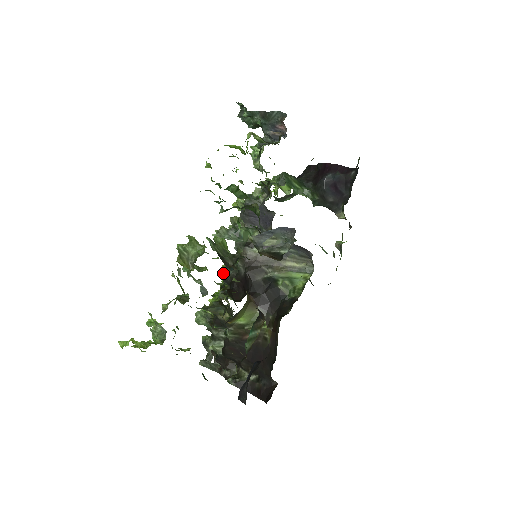
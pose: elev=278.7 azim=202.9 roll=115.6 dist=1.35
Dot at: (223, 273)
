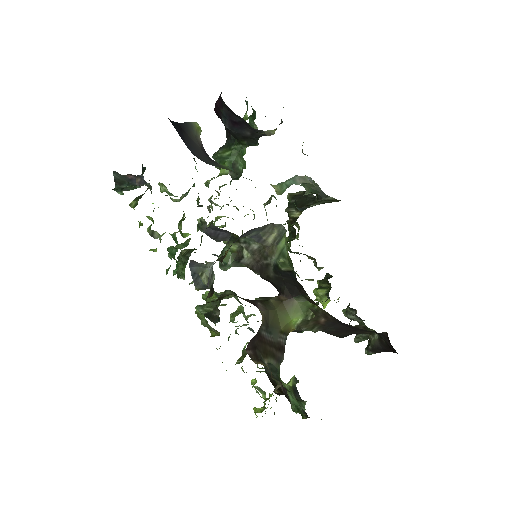
Dot at: occluded
